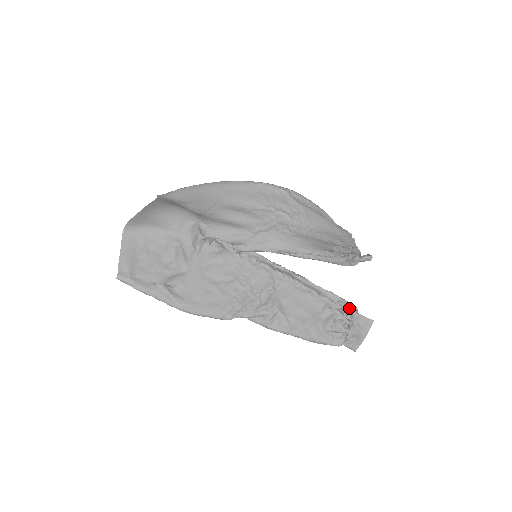
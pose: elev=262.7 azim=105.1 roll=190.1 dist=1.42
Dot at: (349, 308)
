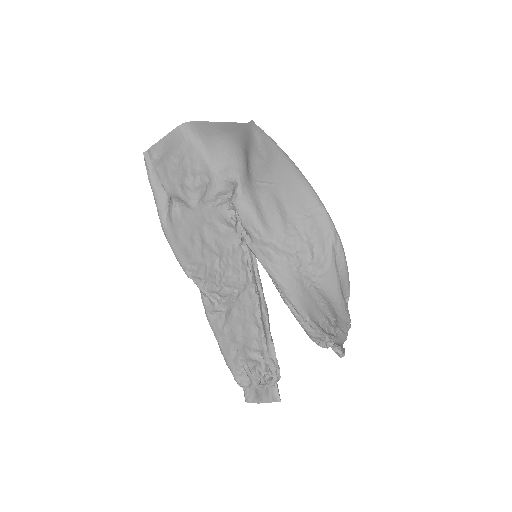
Dot at: (274, 373)
